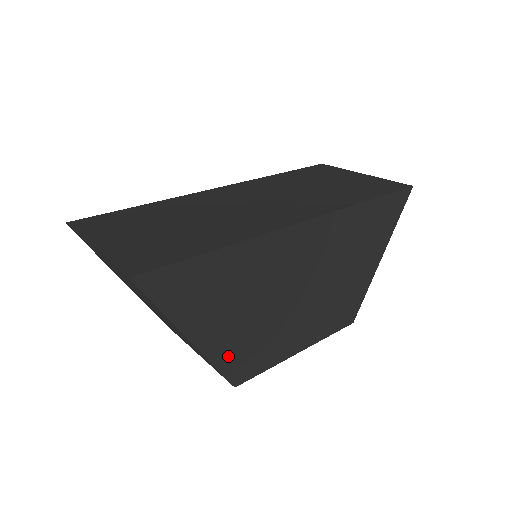
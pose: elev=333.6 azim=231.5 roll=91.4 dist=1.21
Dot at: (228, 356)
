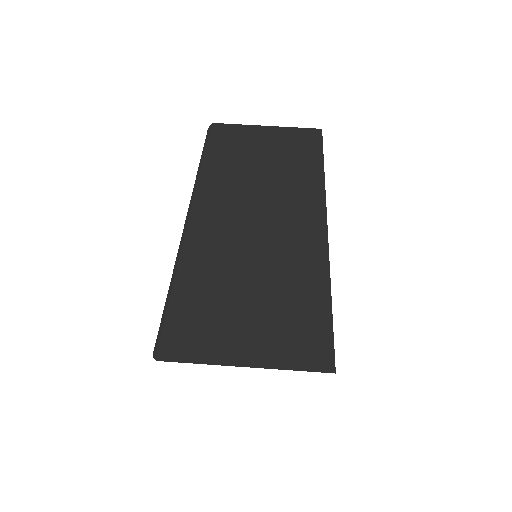
Dot at: occluded
